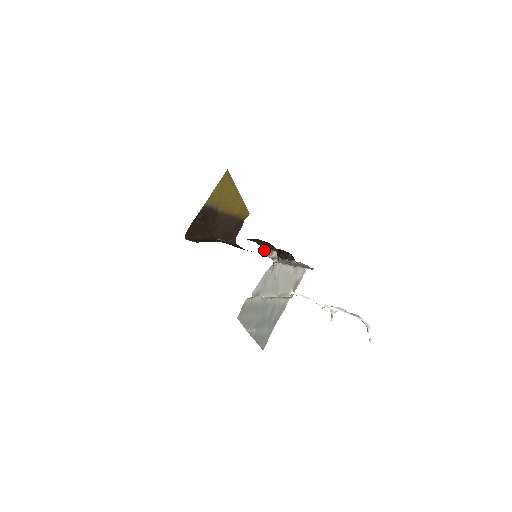
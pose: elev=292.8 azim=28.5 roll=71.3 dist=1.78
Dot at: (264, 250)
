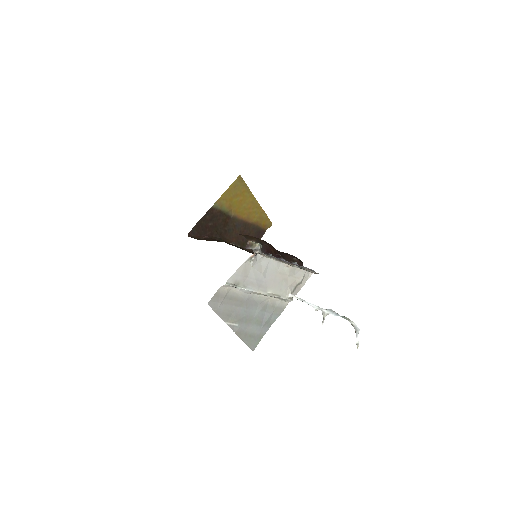
Dot at: (249, 243)
